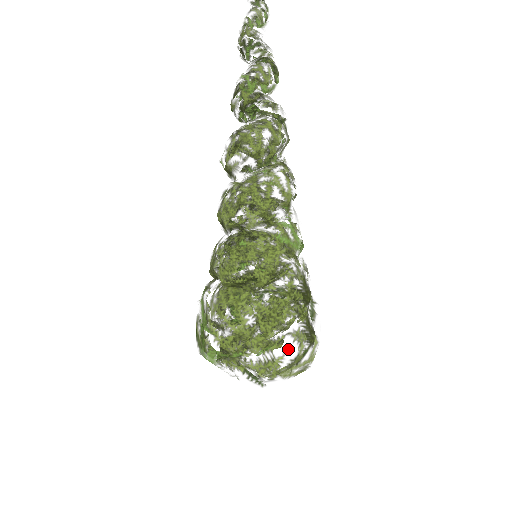
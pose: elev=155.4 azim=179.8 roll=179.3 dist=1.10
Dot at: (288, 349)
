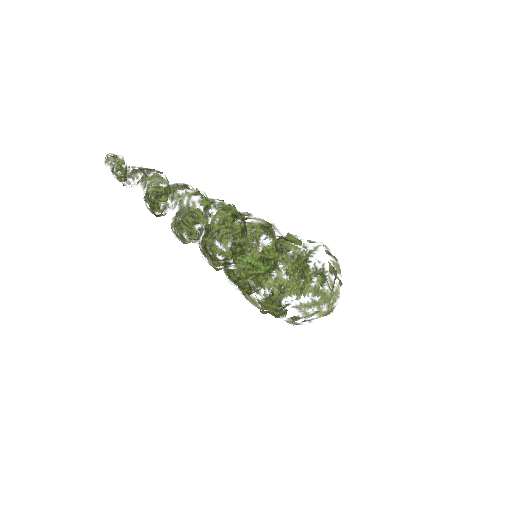
Dot at: (293, 318)
